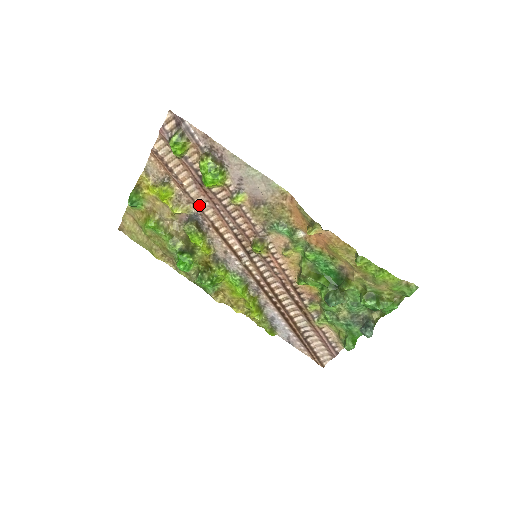
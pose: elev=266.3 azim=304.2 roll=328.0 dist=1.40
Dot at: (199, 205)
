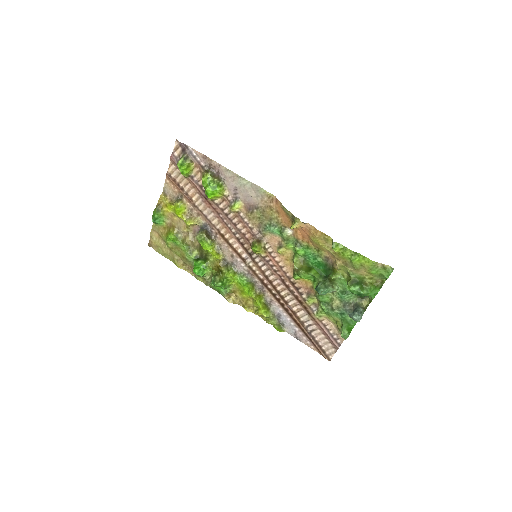
Dot at: (207, 216)
